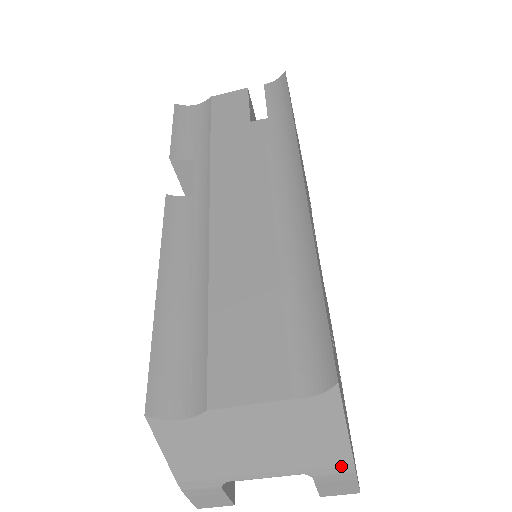
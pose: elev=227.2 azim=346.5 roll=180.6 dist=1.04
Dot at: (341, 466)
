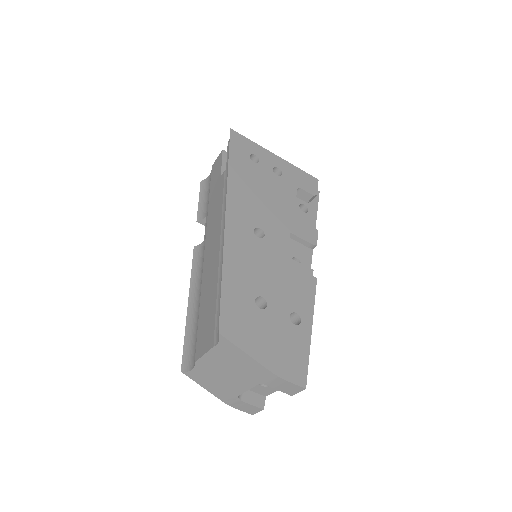
Dot at: (268, 375)
